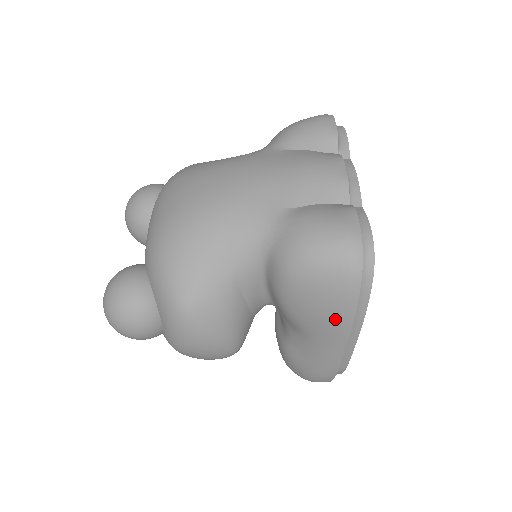
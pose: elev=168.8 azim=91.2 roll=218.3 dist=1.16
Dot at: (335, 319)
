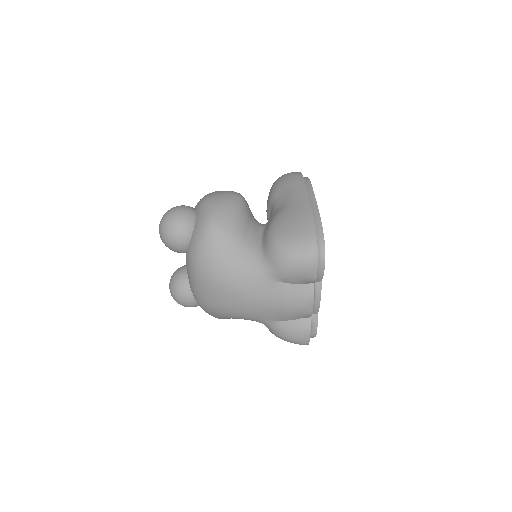
Dot at: occluded
